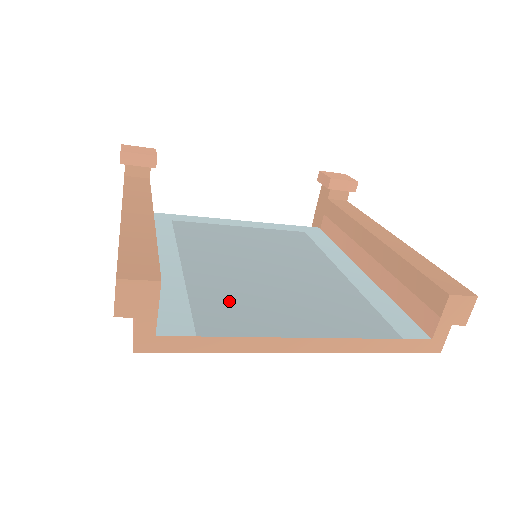
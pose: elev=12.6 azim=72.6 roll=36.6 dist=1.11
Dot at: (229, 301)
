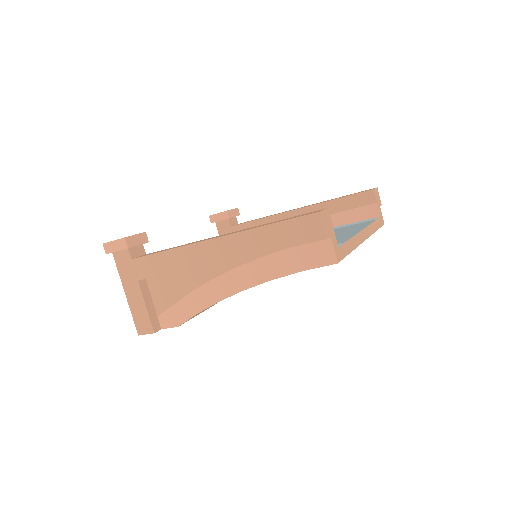
Dot at: occluded
